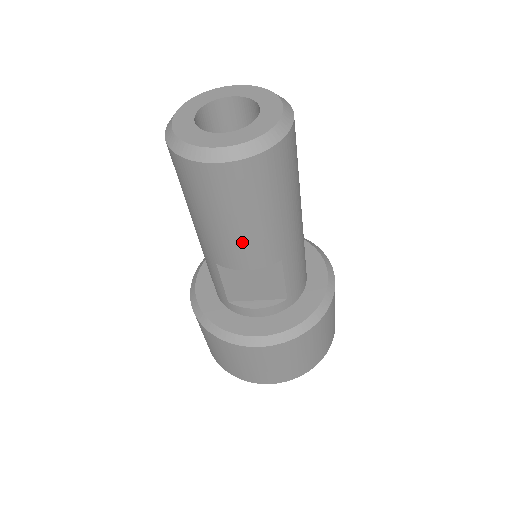
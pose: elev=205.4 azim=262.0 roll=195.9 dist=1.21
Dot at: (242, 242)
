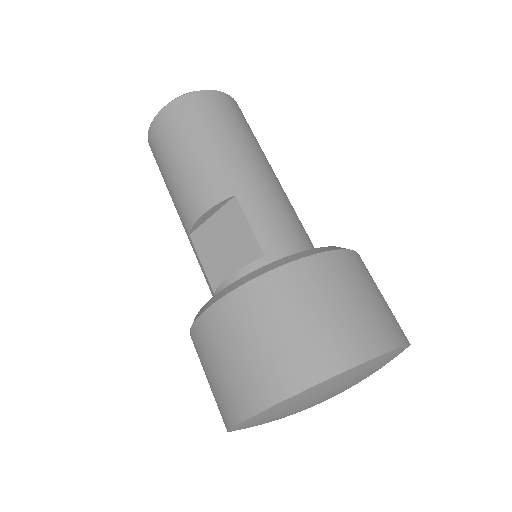
Dot at: (189, 180)
